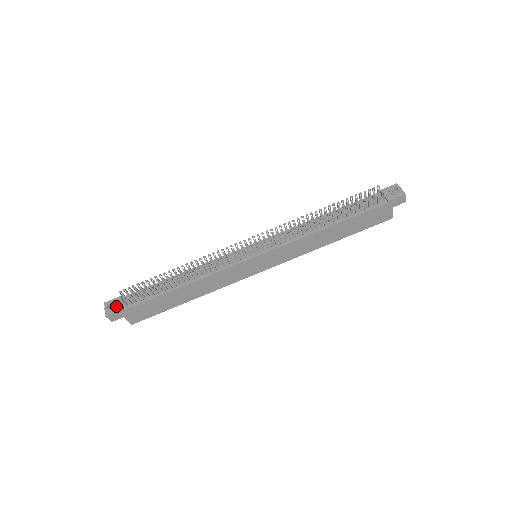
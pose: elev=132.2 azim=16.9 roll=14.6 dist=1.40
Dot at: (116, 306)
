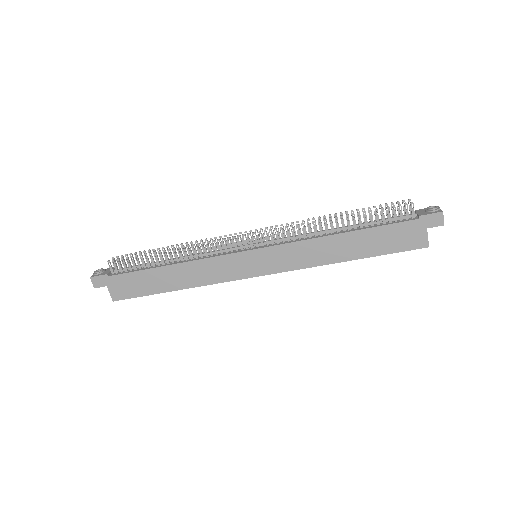
Dot at: (104, 272)
